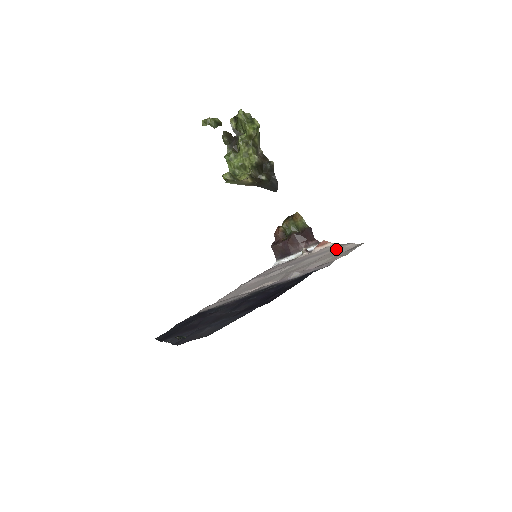
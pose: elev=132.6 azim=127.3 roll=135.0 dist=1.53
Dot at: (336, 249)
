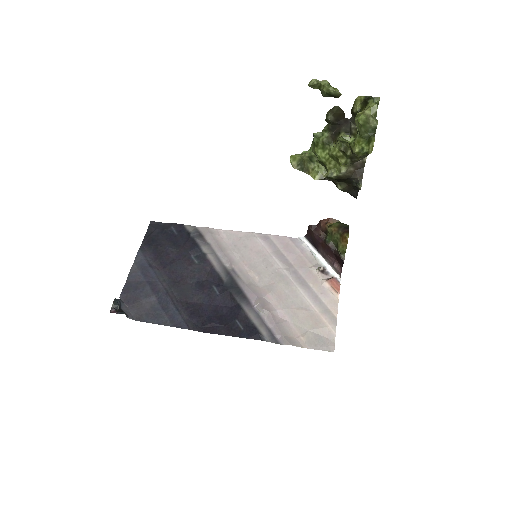
Dot at: (323, 317)
